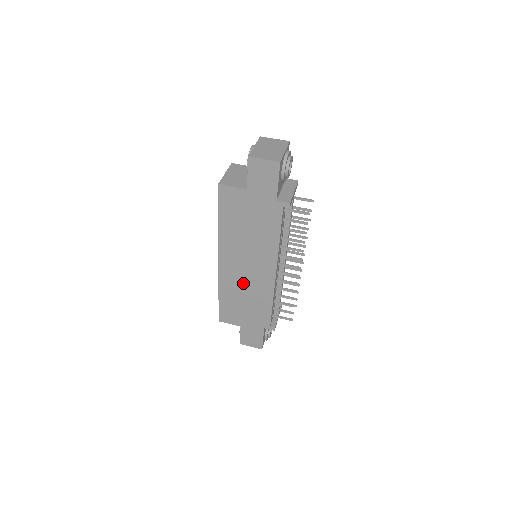
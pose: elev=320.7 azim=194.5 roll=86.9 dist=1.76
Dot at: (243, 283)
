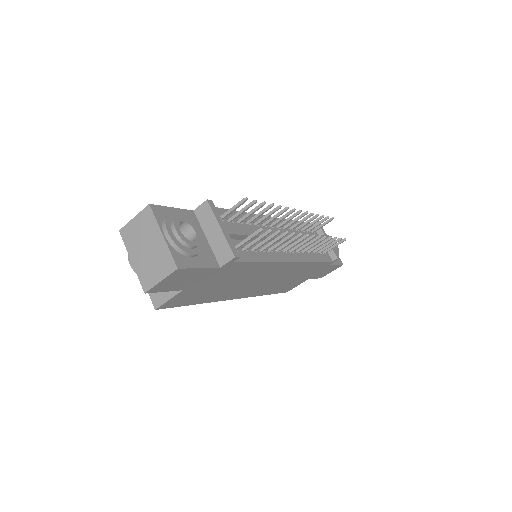
Dot at: (274, 282)
